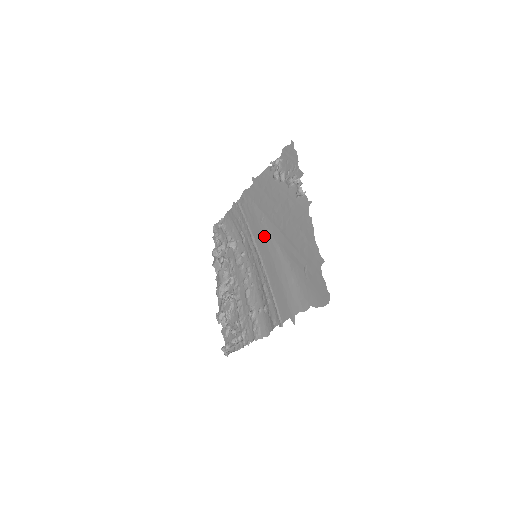
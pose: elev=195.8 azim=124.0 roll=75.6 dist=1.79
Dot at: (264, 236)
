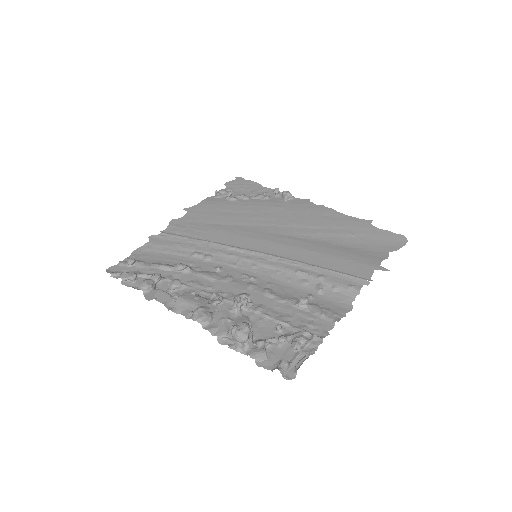
Dot at: (257, 237)
